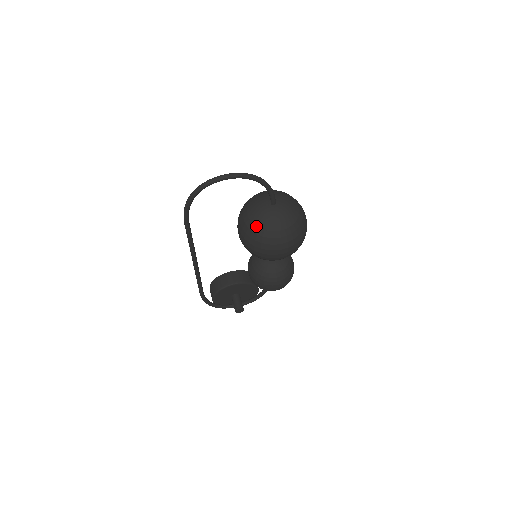
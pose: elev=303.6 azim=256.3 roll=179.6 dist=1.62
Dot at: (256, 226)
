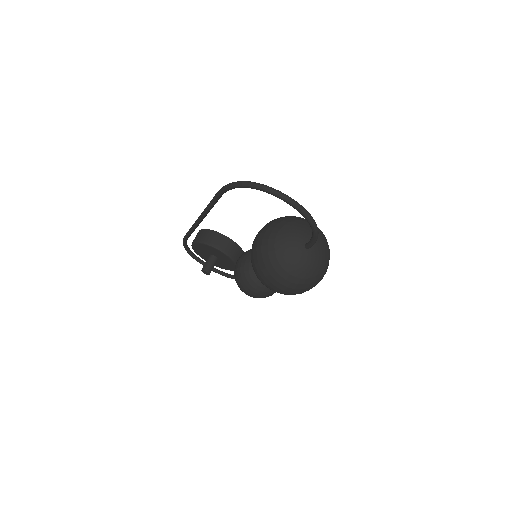
Dot at: (275, 251)
